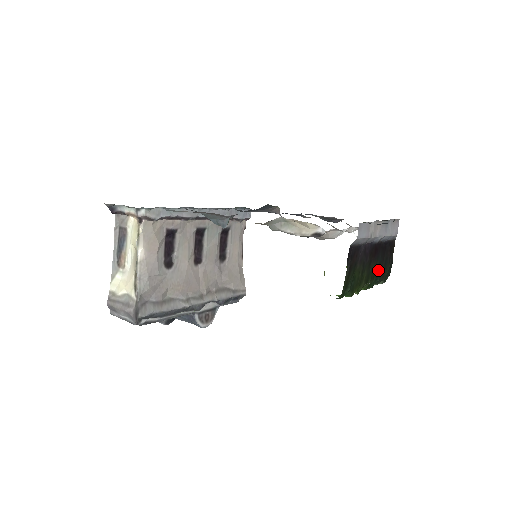
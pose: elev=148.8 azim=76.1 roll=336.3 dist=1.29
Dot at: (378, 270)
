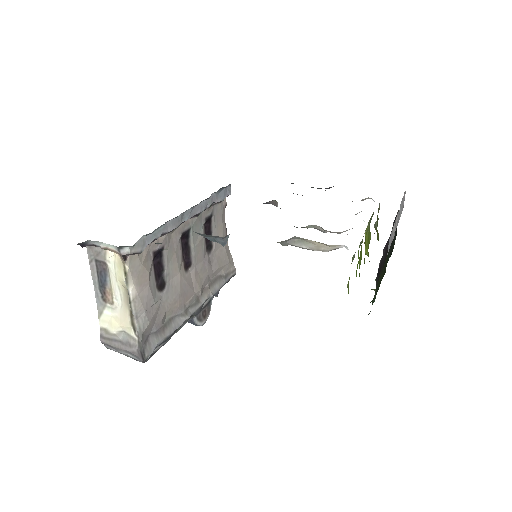
Dot at: occluded
